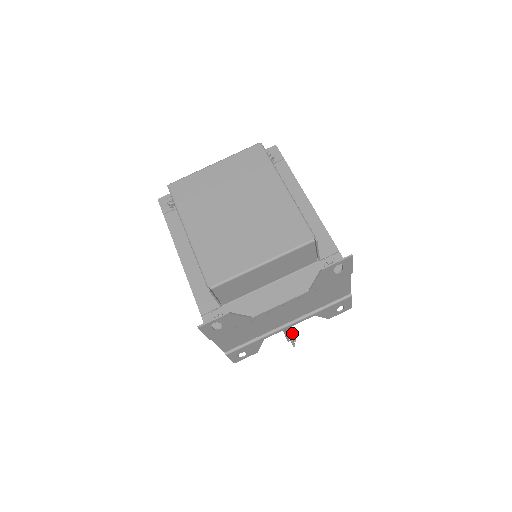
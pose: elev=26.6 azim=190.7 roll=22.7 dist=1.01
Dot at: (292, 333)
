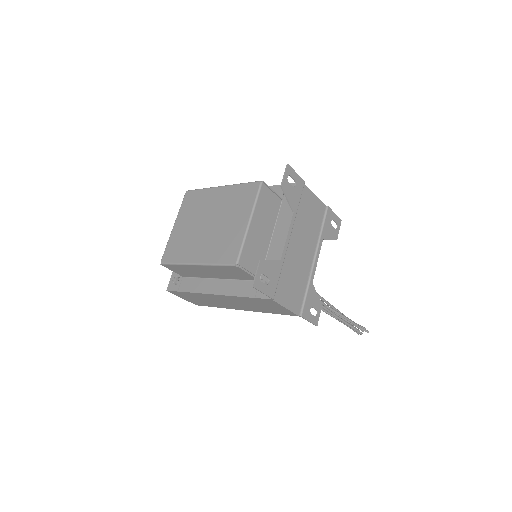
Dot at: (356, 323)
